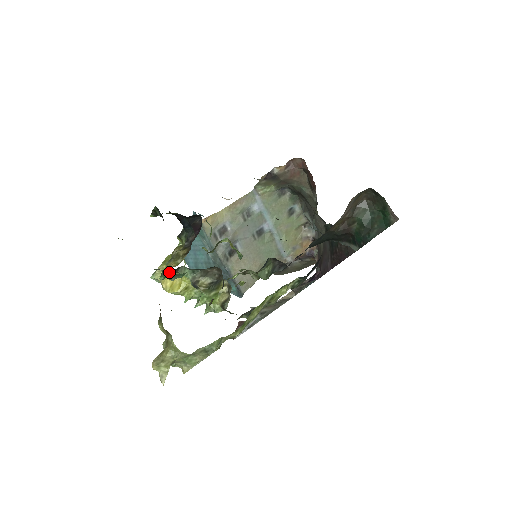
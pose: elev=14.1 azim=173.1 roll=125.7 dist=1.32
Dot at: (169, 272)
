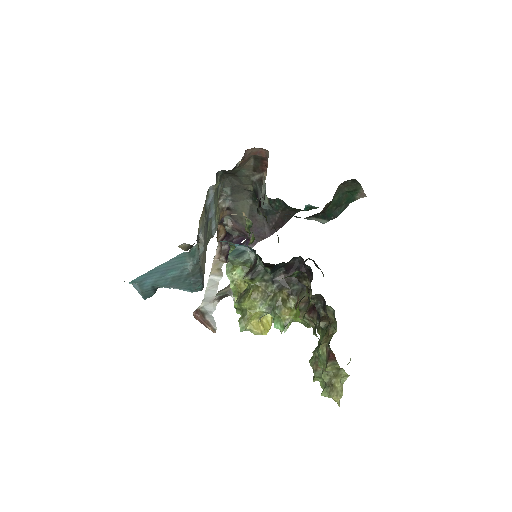
Dot at: (292, 320)
